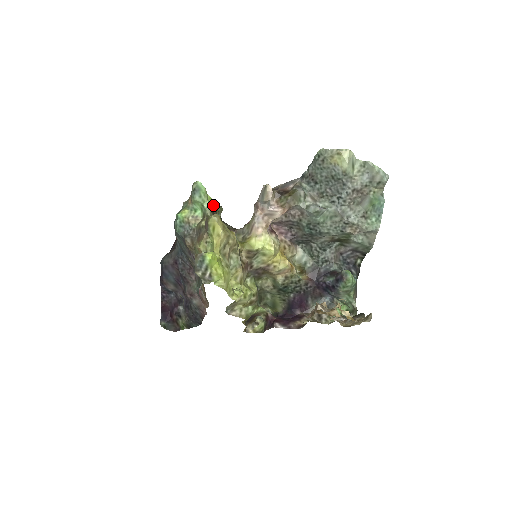
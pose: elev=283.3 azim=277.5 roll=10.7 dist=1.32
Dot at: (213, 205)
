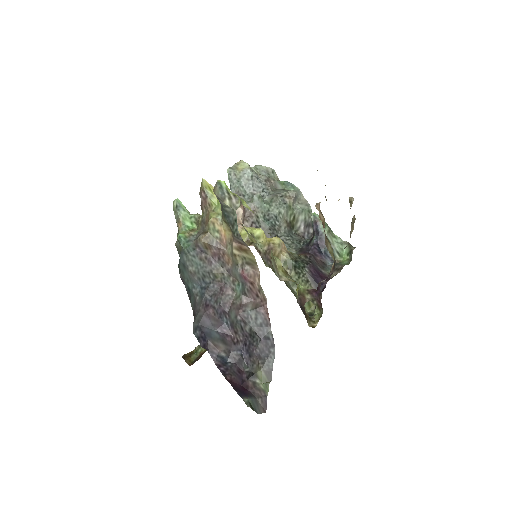
Dot at: occluded
